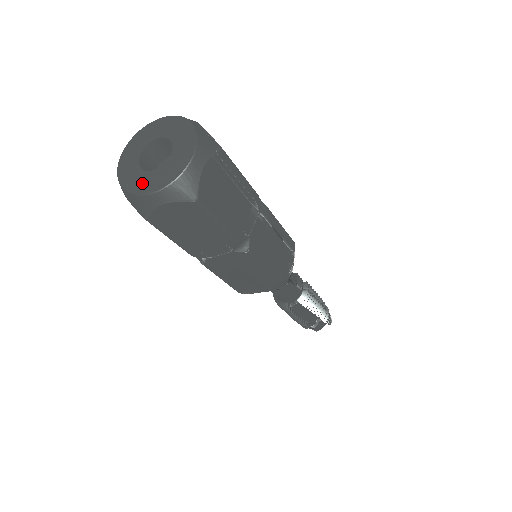
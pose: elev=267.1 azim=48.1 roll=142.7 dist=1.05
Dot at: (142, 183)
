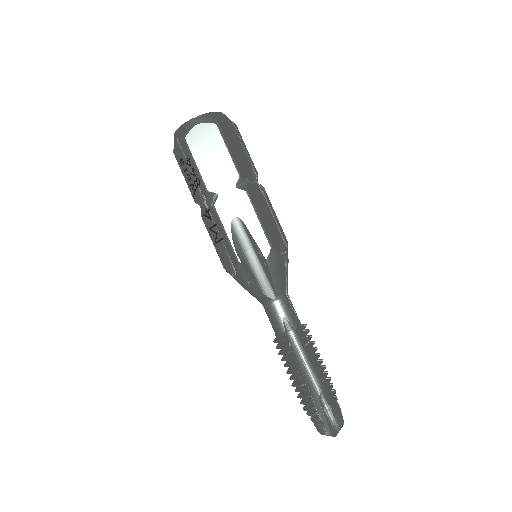
Dot at: occluded
